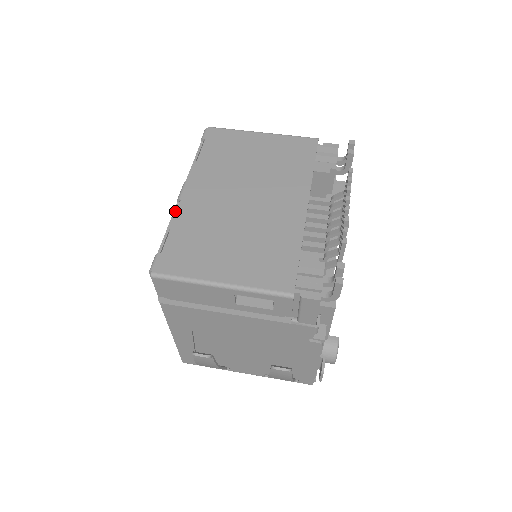
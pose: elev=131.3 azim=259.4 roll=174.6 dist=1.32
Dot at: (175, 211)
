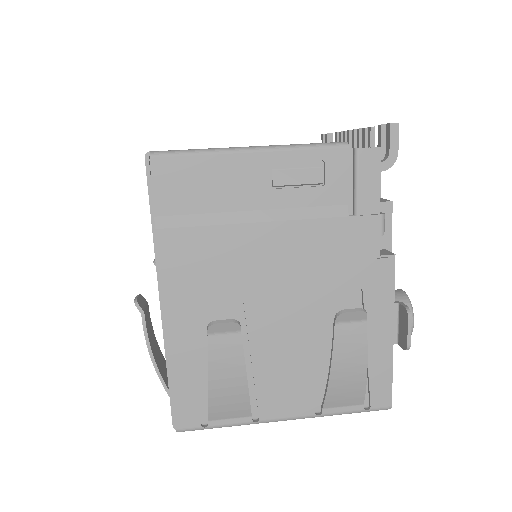
Dot at: occluded
